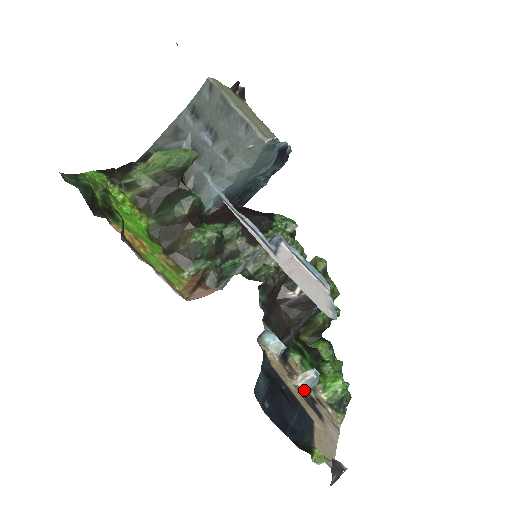
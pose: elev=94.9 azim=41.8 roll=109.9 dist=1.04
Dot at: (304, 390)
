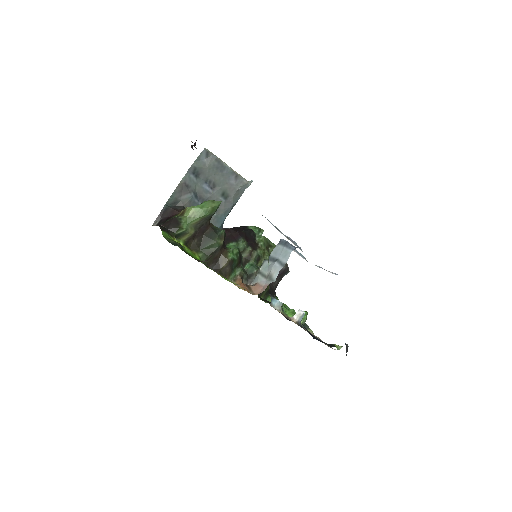
Dot at: (300, 323)
